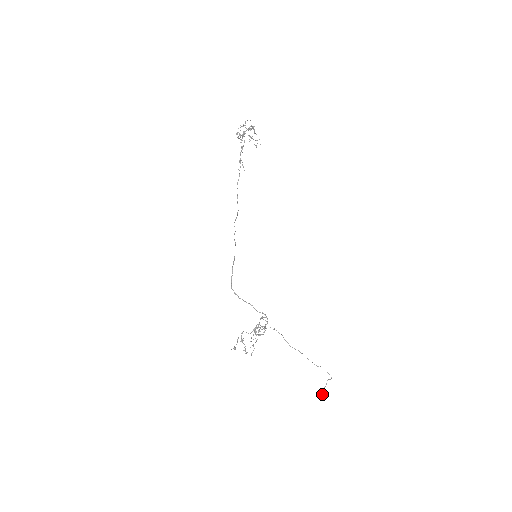
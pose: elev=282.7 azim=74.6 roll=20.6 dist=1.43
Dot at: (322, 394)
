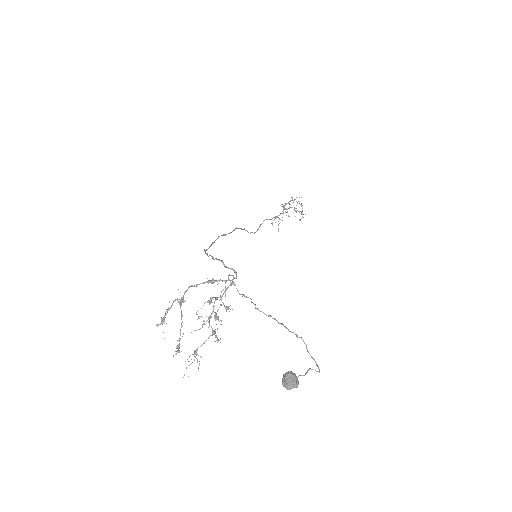
Dot at: (289, 373)
